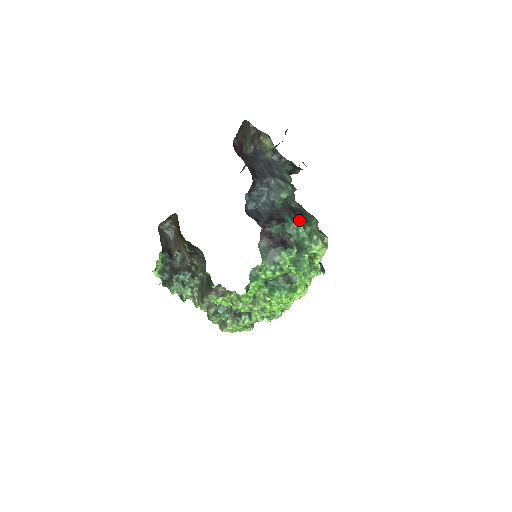
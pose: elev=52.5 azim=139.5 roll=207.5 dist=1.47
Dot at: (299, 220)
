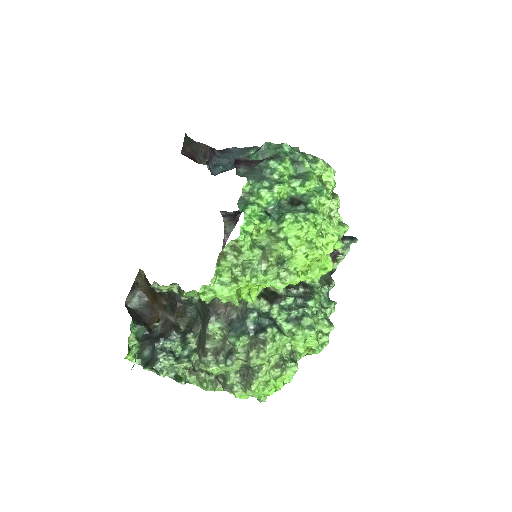
Dot at: occluded
